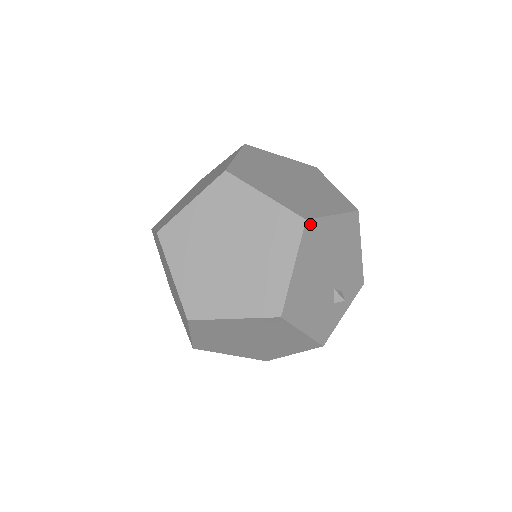
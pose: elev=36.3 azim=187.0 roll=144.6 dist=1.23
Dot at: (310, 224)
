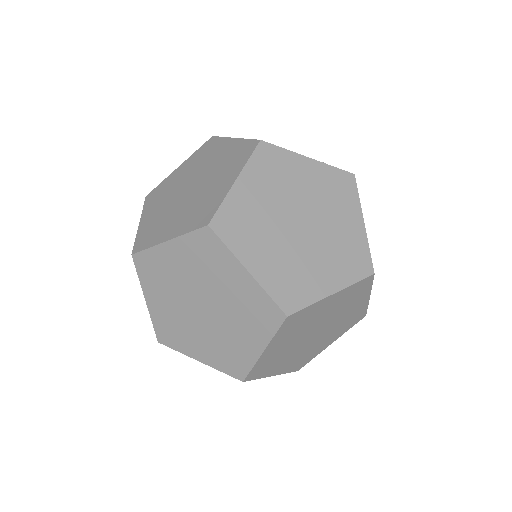
Dot at: occluded
